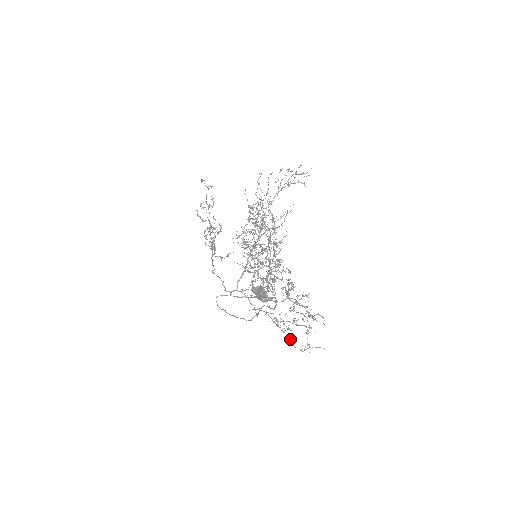
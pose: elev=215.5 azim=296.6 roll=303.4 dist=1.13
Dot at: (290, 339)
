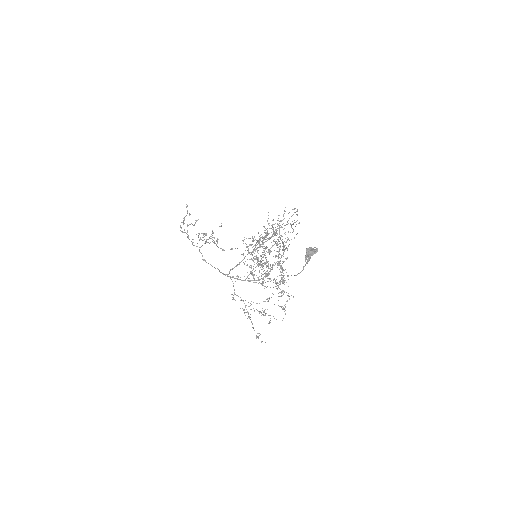
Dot at: occluded
